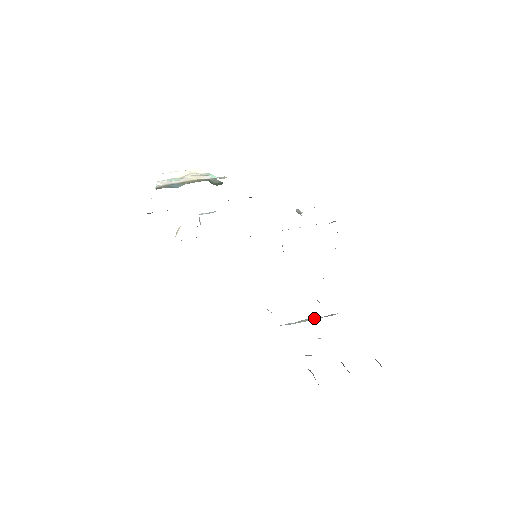
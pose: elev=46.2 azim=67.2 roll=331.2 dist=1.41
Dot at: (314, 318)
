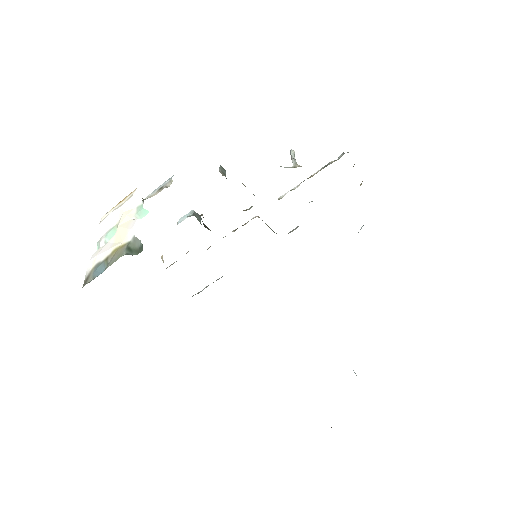
Dot at: occluded
